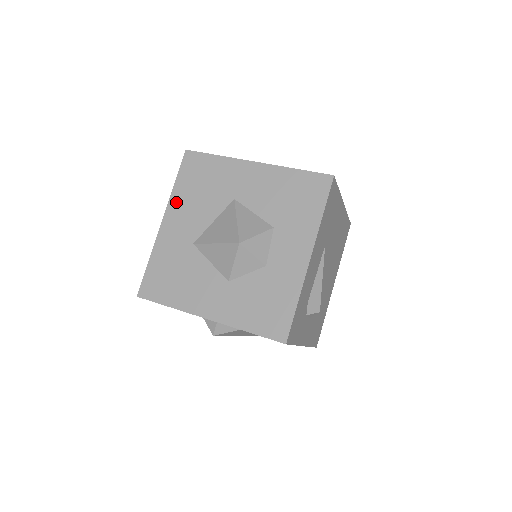
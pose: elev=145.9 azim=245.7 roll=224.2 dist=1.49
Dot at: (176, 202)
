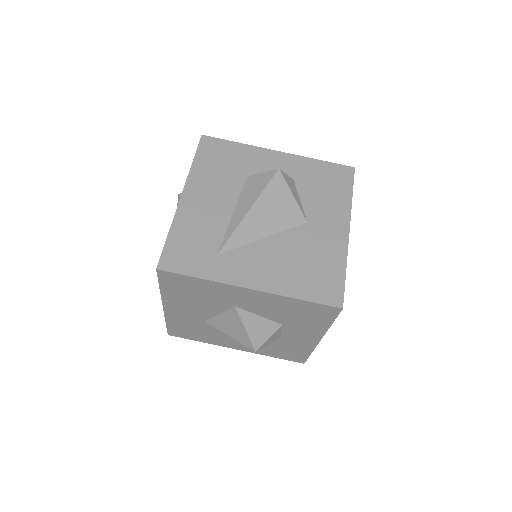
Dot at: (170, 300)
